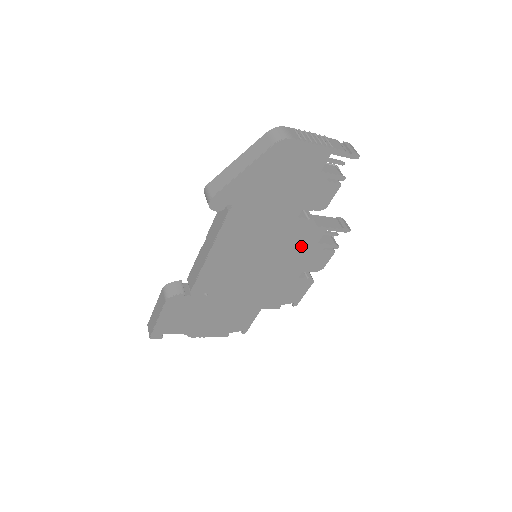
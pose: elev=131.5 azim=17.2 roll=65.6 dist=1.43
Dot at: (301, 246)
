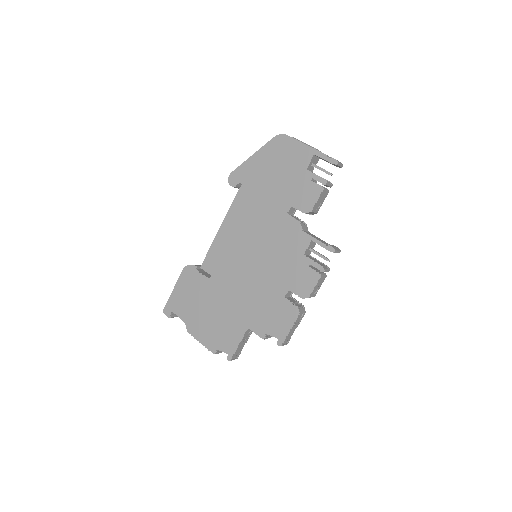
Dot at: (289, 252)
